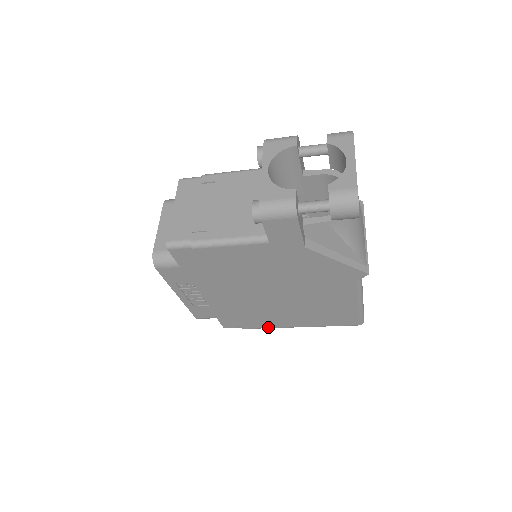
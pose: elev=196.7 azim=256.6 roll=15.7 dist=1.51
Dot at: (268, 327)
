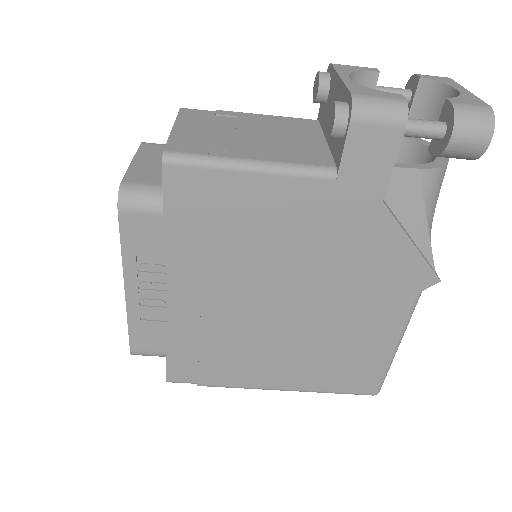
Dot at: (240, 385)
